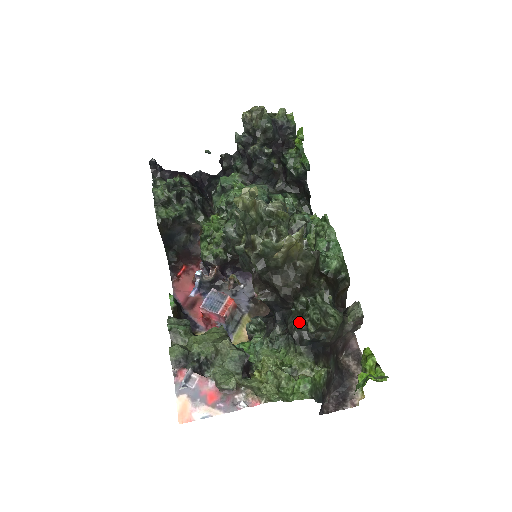
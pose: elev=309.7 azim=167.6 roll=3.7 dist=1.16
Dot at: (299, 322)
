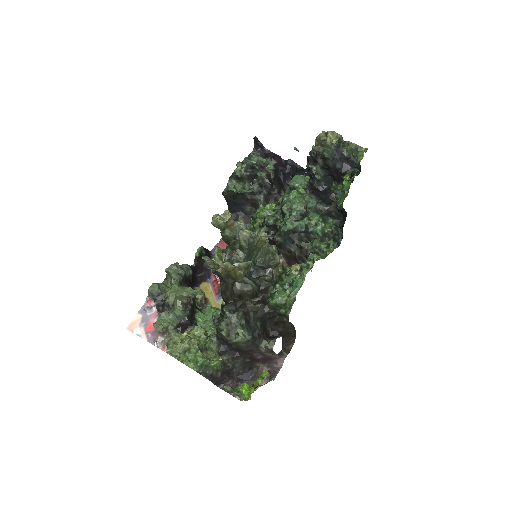
Dot at: occluded
